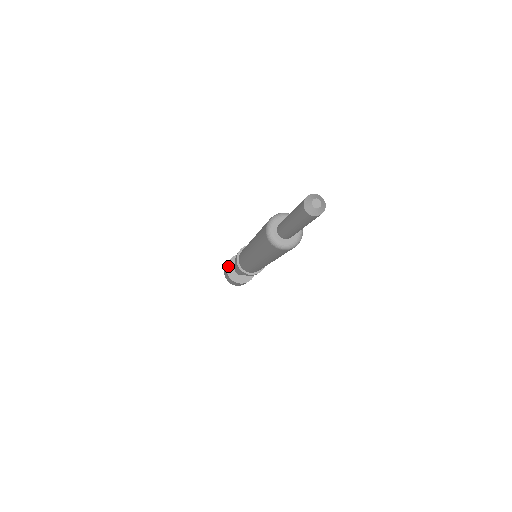
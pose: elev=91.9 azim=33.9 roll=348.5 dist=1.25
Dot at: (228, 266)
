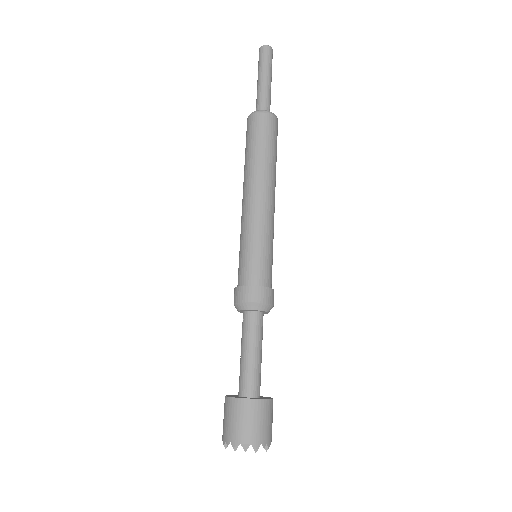
Dot at: (232, 397)
